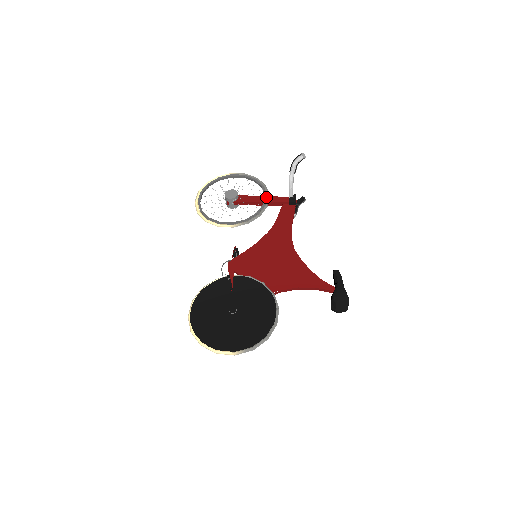
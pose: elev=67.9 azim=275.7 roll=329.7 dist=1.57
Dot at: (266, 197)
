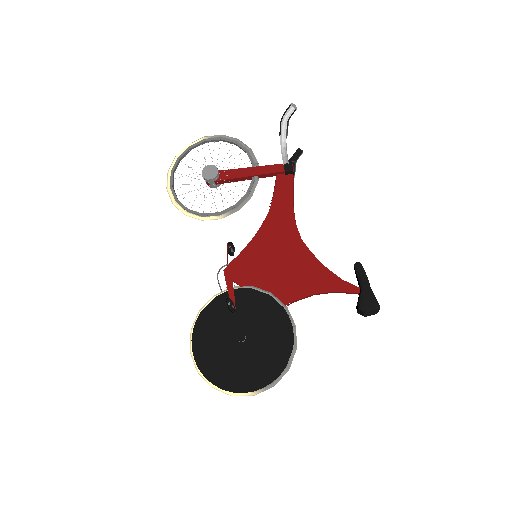
Dot at: (254, 168)
